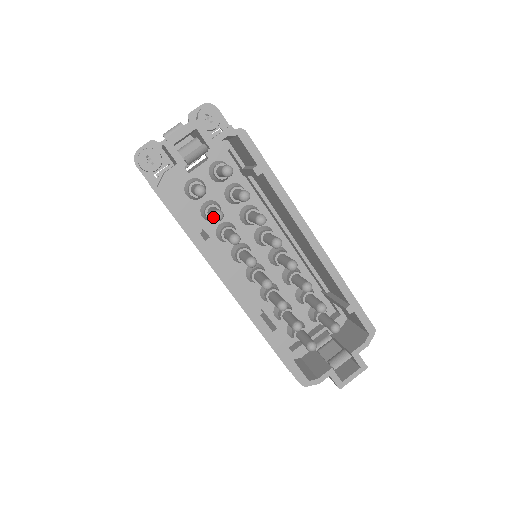
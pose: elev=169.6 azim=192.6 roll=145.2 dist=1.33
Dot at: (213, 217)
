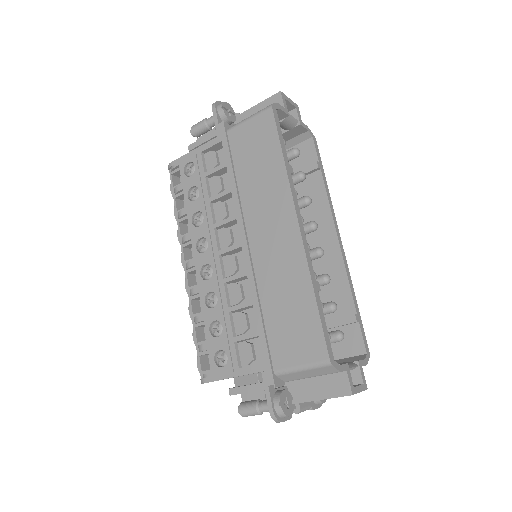
Dot at: occluded
